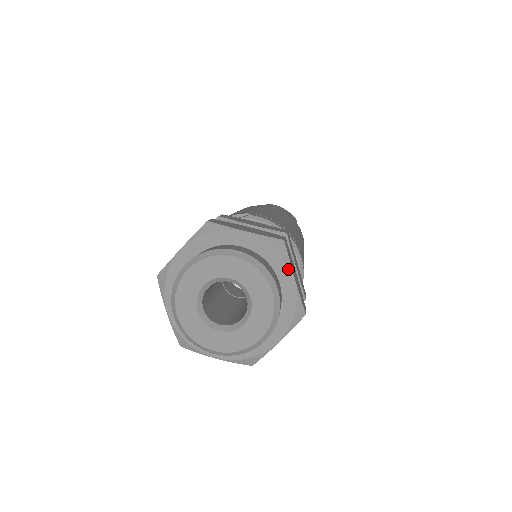
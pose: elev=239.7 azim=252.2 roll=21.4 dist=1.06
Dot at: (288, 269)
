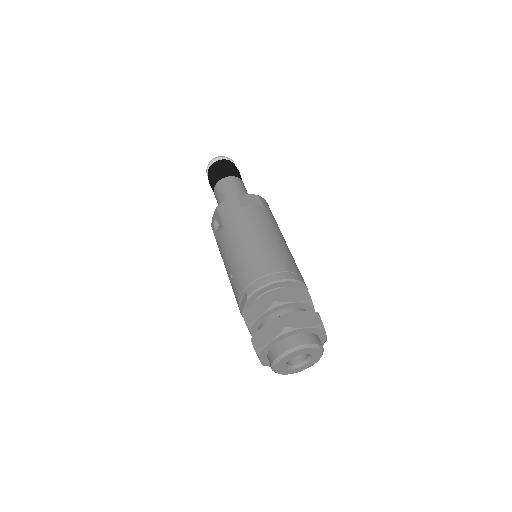
Dot at: (299, 330)
